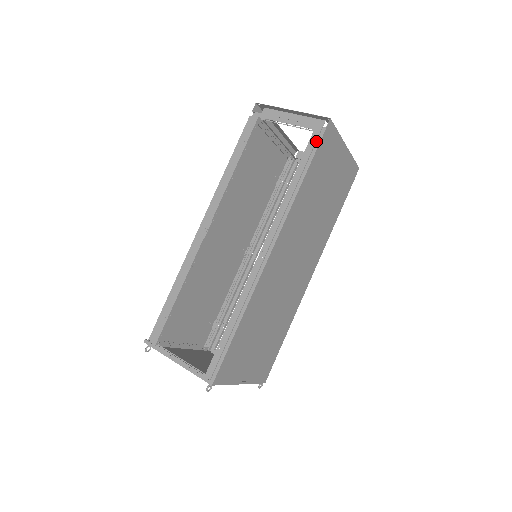
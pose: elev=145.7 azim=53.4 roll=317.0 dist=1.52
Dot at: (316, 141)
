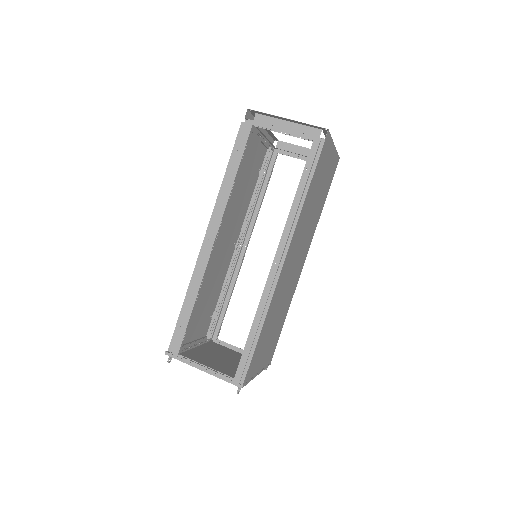
Dot at: (316, 152)
